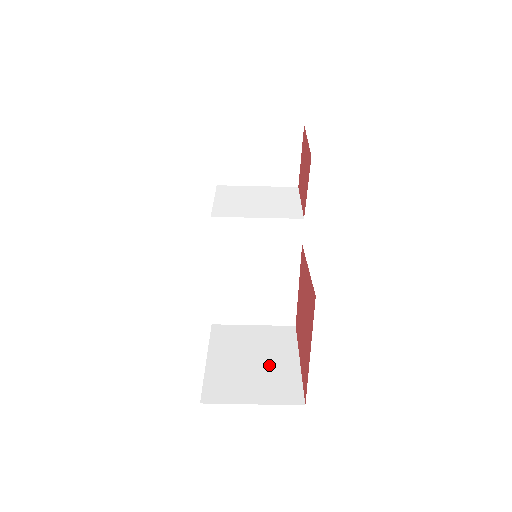
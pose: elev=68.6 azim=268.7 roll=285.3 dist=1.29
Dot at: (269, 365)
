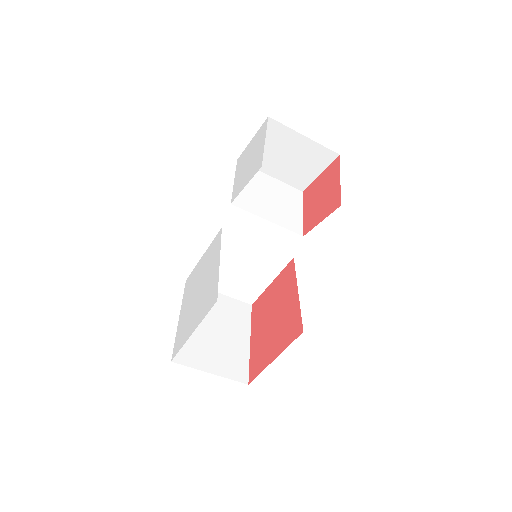
Dot at: (227, 339)
